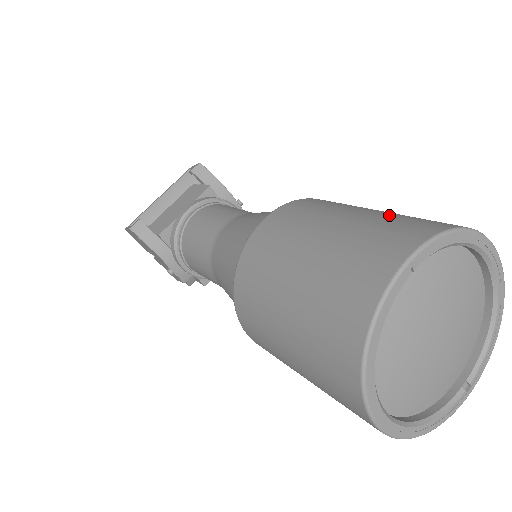
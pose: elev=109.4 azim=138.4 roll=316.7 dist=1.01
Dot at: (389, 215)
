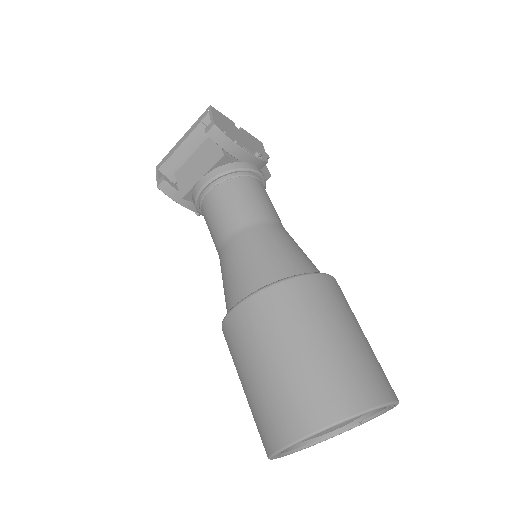
Dot at: (315, 370)
